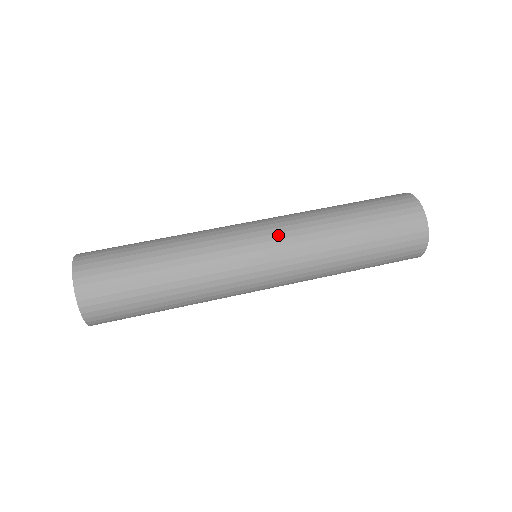
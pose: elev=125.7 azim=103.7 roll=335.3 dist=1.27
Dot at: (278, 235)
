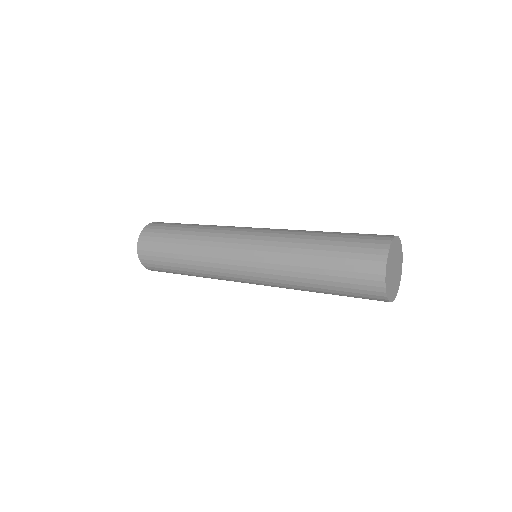
Dot at: (269, 229)
